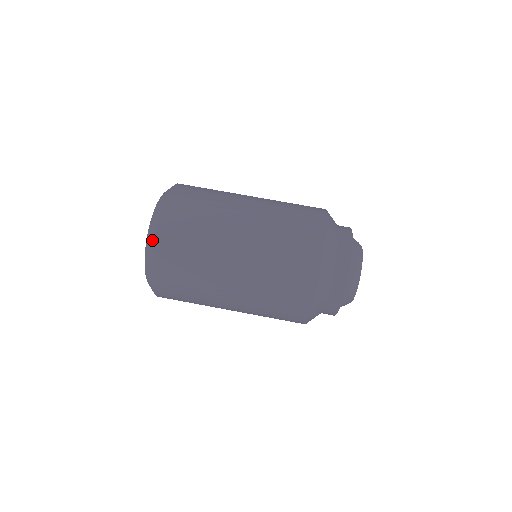
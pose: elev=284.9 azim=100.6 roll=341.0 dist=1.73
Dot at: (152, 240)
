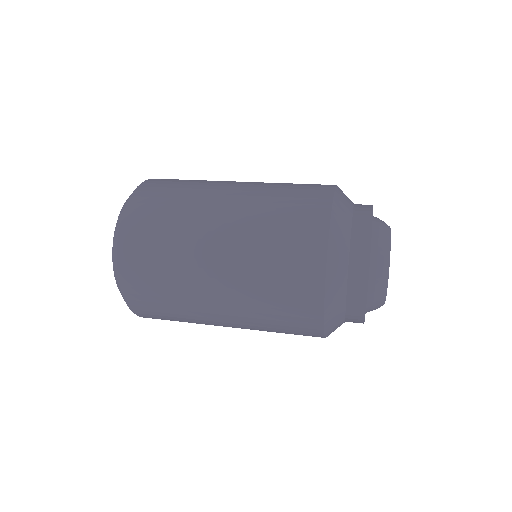
Dot at: occluded
